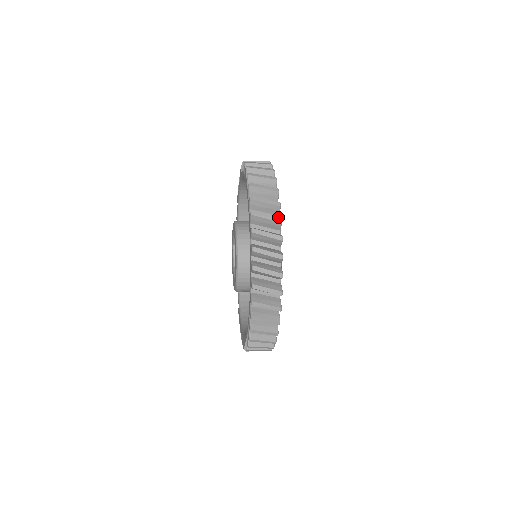
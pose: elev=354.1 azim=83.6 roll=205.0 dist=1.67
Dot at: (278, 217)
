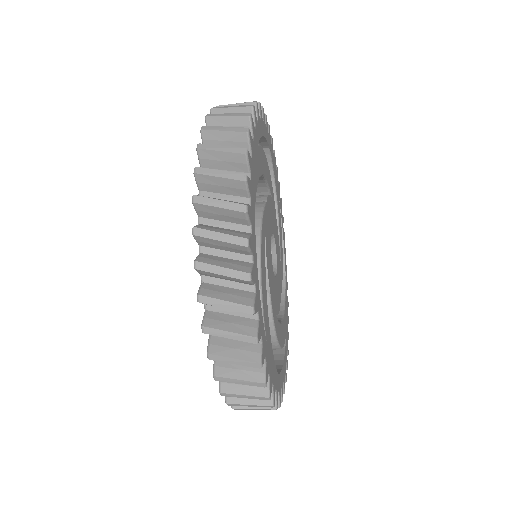
Dot at: occluded
